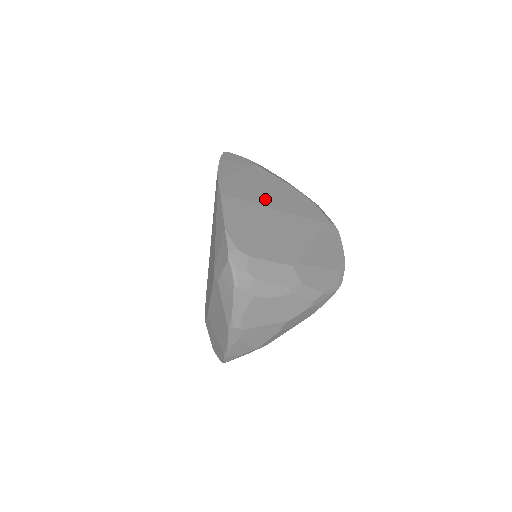
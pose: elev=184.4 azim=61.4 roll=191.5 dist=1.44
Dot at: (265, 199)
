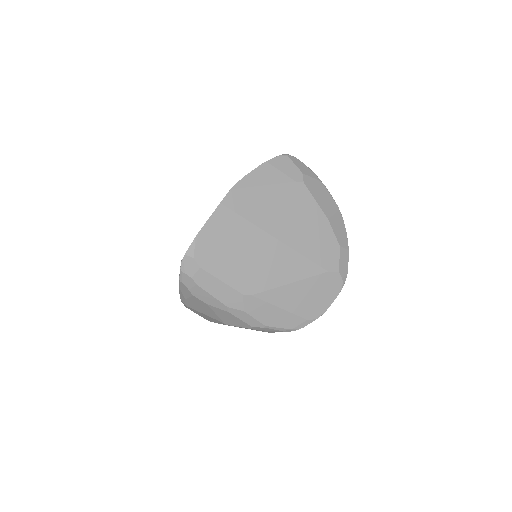
Dot at: (273, 223)
